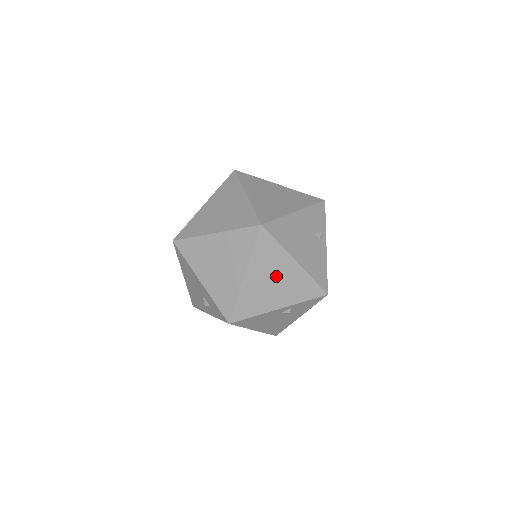
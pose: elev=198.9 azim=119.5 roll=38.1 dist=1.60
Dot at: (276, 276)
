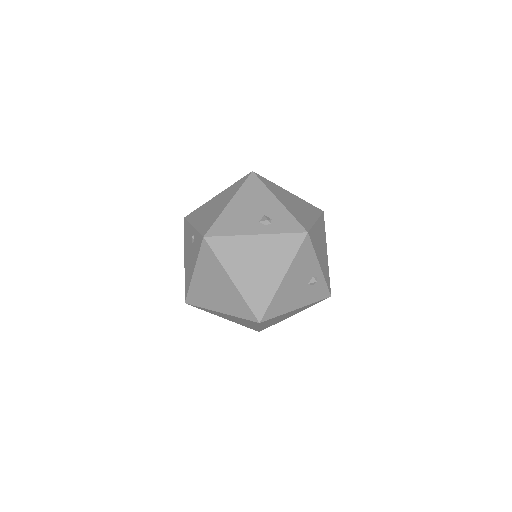
Dot at: (322, 245)
